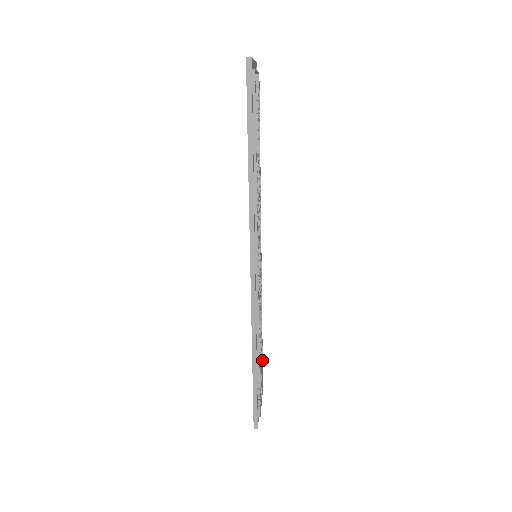
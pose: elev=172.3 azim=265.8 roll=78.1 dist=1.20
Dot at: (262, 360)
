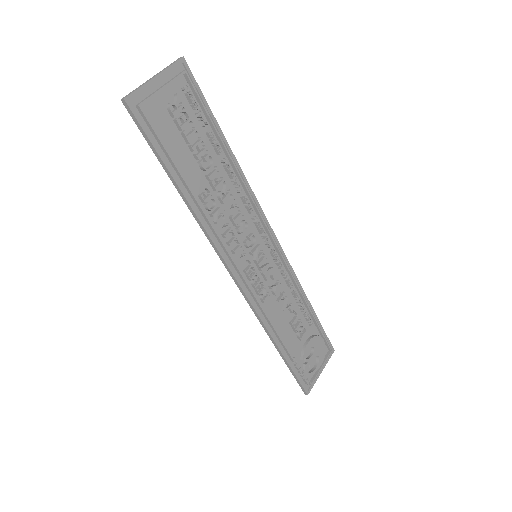
Dot at: (320, 330)
